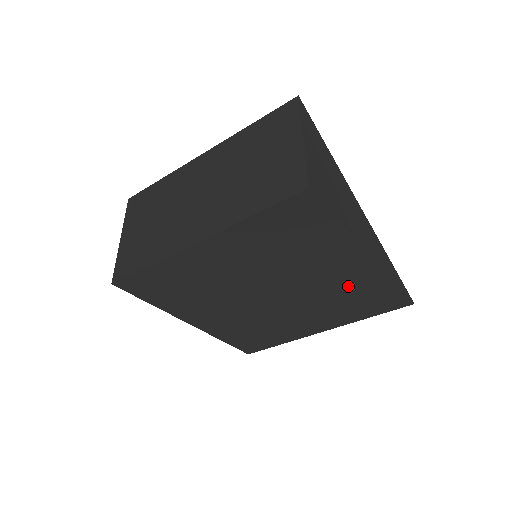
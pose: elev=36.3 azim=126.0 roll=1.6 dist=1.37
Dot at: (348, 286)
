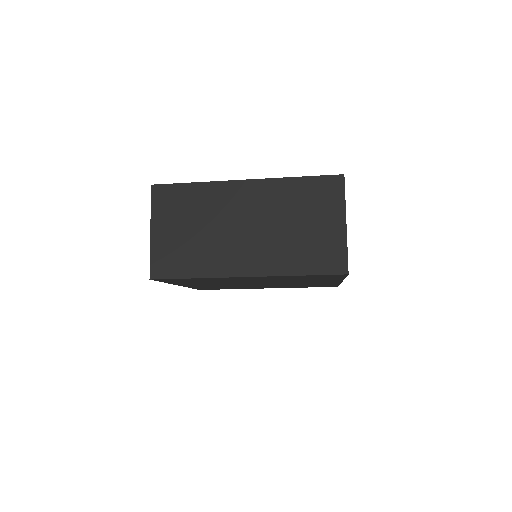
Dot at: (312, 284)
